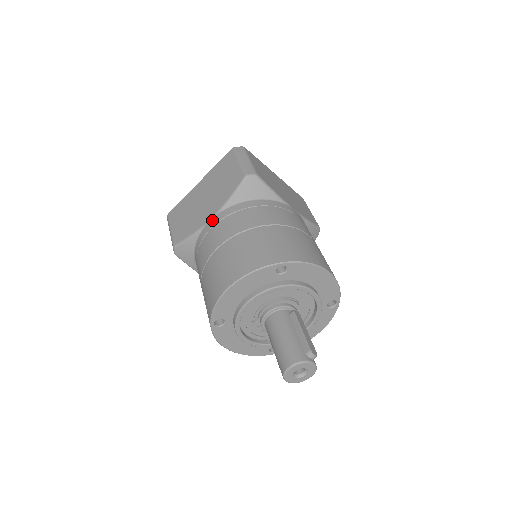
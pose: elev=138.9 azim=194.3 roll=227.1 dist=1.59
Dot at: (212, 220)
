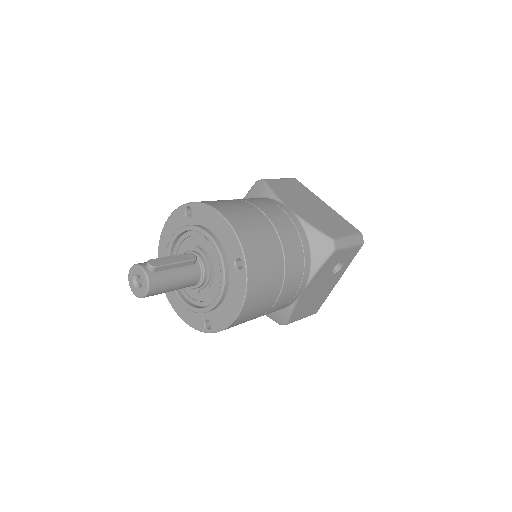
Dot at: occluded
